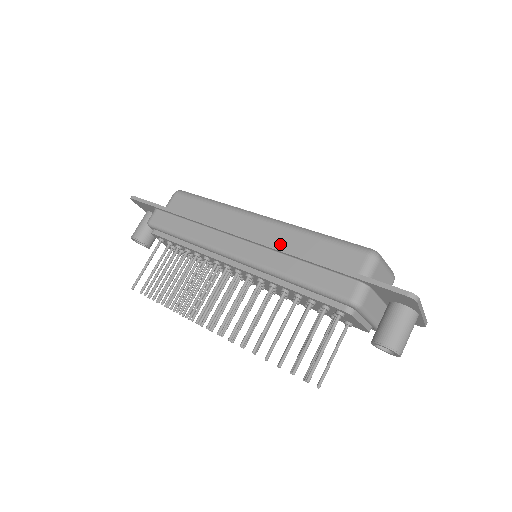
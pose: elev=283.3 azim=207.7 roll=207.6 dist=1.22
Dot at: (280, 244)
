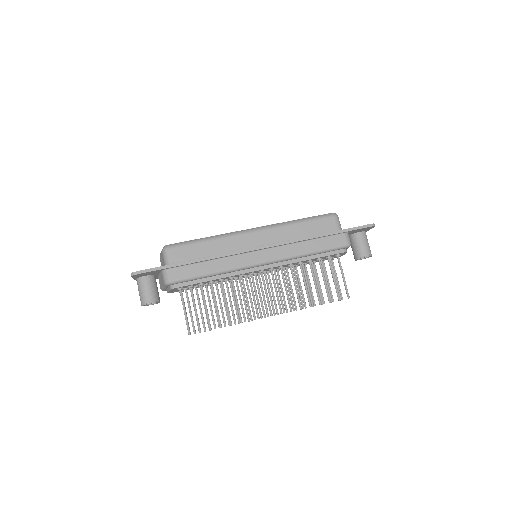
Dot at: (282, 239)
